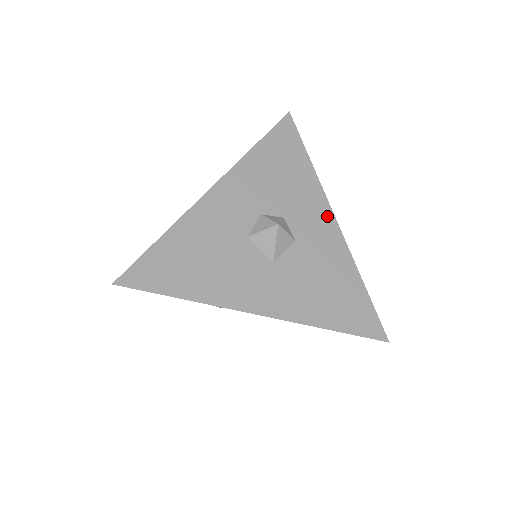
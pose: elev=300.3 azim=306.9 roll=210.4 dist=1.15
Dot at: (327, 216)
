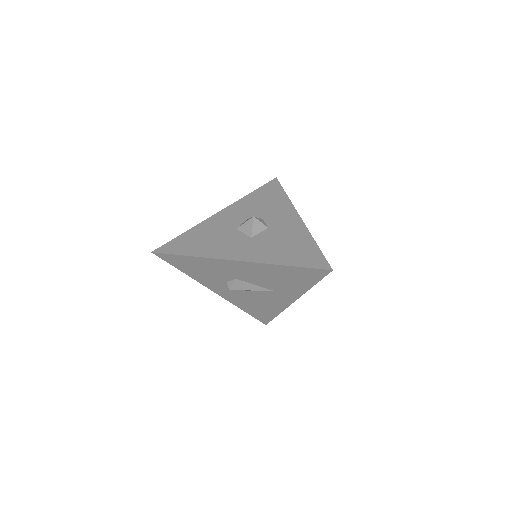
Dot at: (294, 216)
